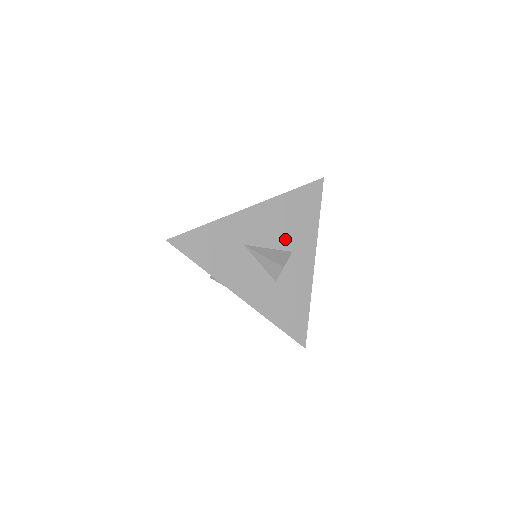
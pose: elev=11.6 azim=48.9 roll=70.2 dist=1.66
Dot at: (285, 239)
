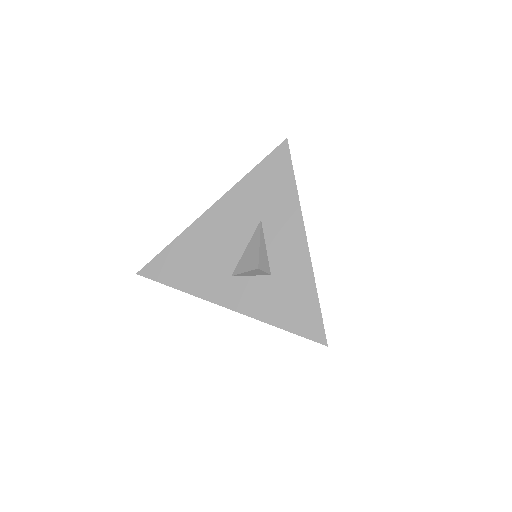
Dot at: occluded
